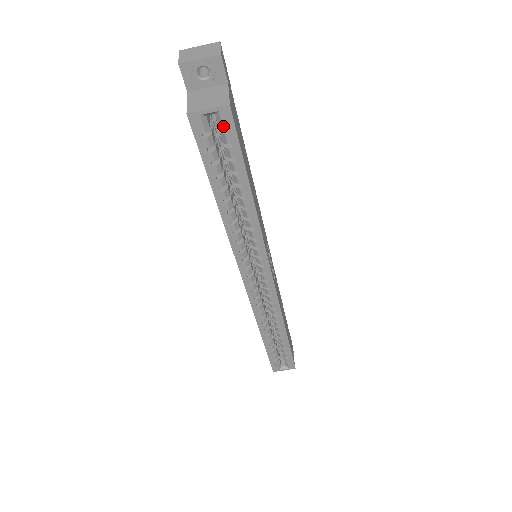
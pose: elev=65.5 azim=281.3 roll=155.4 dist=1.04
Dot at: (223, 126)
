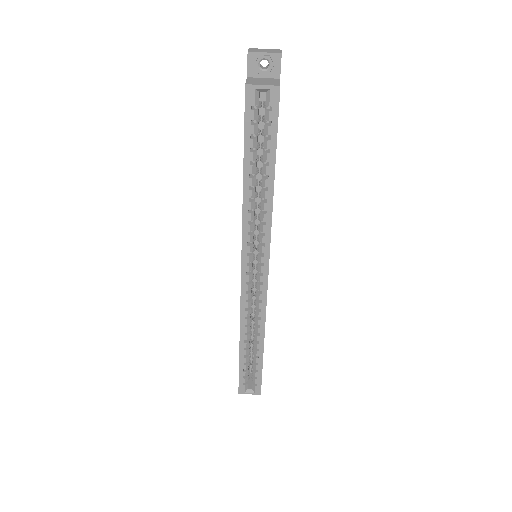
Dot at: (270, 103)
